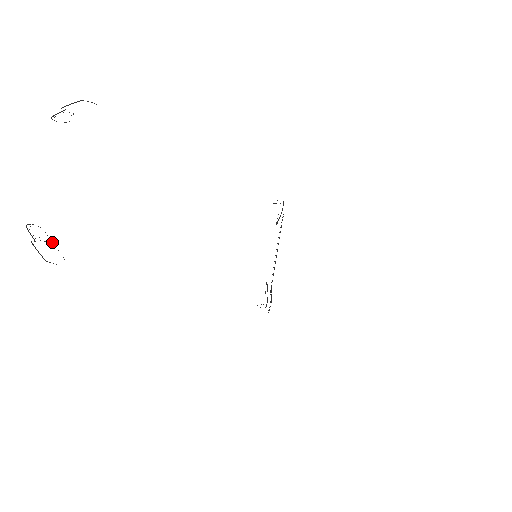
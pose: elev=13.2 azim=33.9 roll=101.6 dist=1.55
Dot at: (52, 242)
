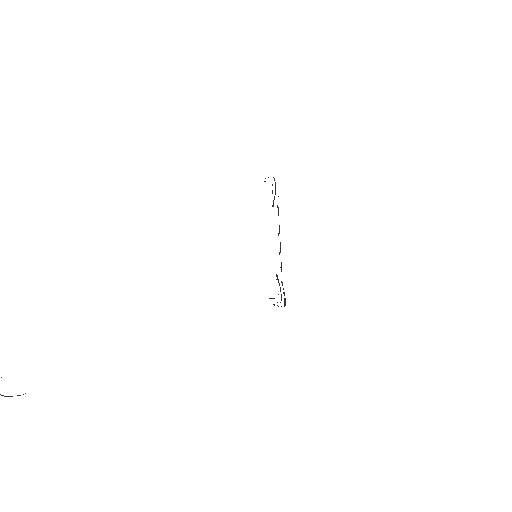
Dot at: occluded
